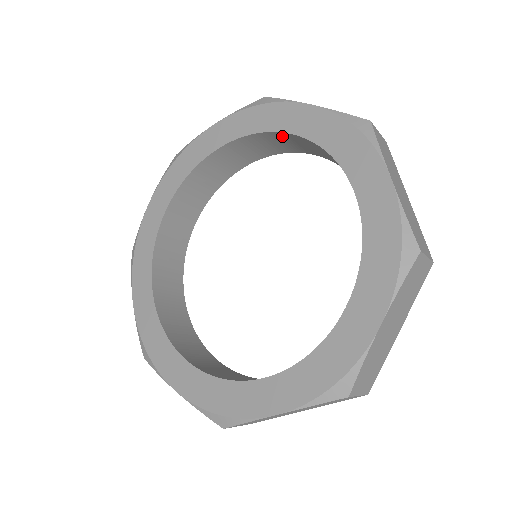
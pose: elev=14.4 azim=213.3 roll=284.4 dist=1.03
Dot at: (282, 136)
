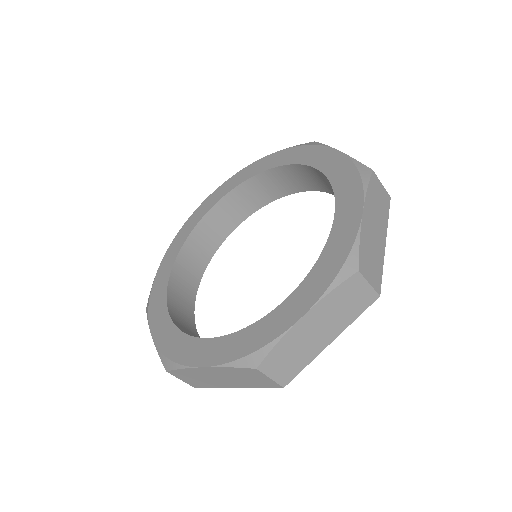
Dot at: (258, 181)
